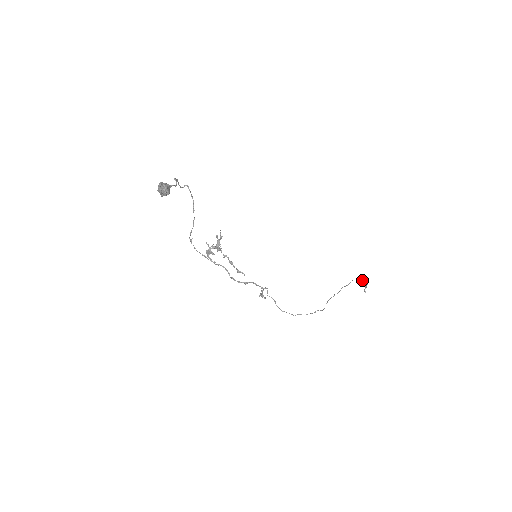
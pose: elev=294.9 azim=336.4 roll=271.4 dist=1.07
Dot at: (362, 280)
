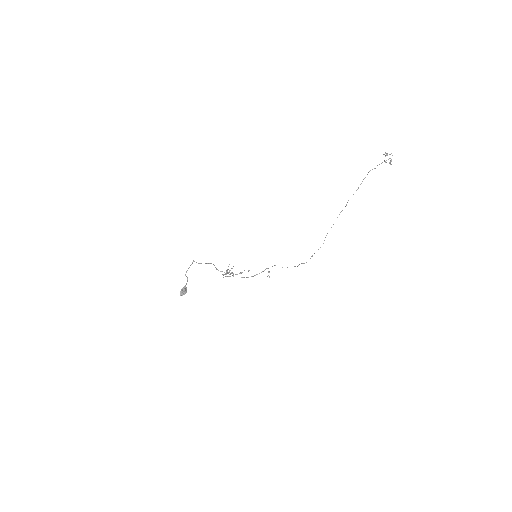
Dot at: (386, 155)
